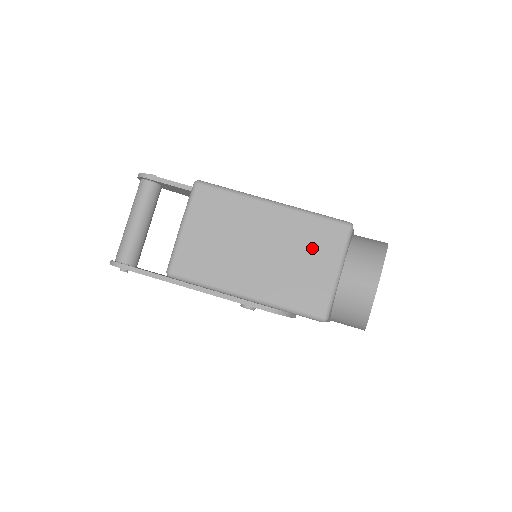
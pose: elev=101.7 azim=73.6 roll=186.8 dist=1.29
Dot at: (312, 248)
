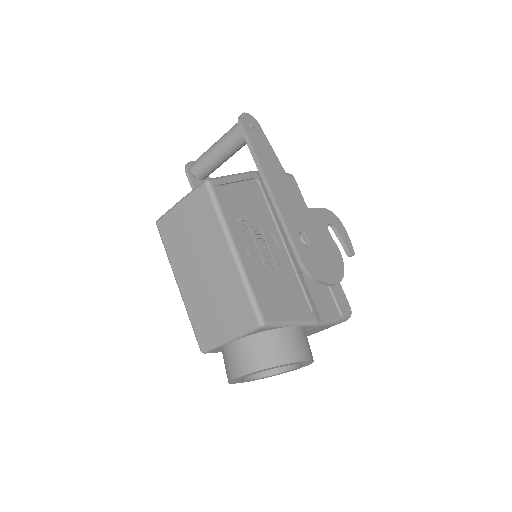
Dot at: (227, 307)
